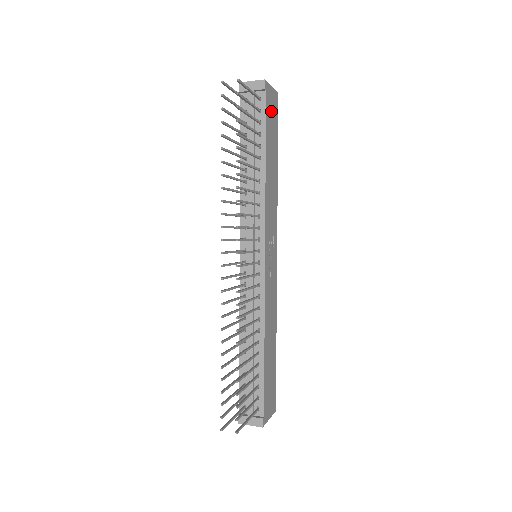
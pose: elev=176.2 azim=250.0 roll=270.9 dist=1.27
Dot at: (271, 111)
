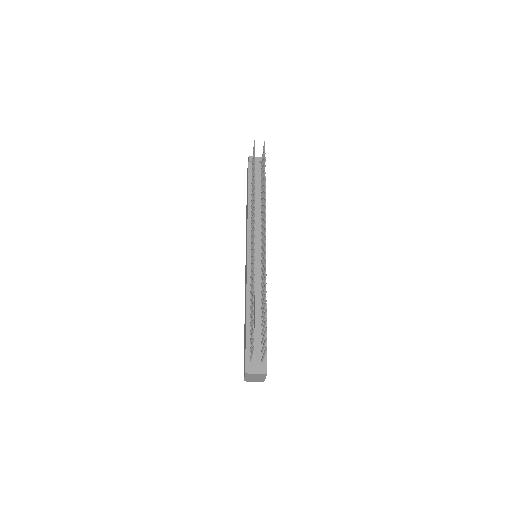
Dot at: occluded
